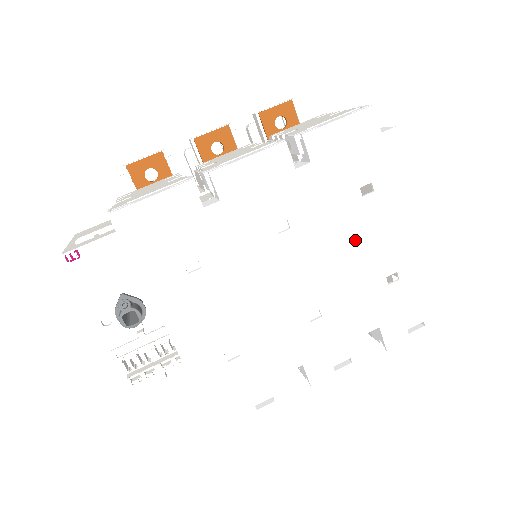
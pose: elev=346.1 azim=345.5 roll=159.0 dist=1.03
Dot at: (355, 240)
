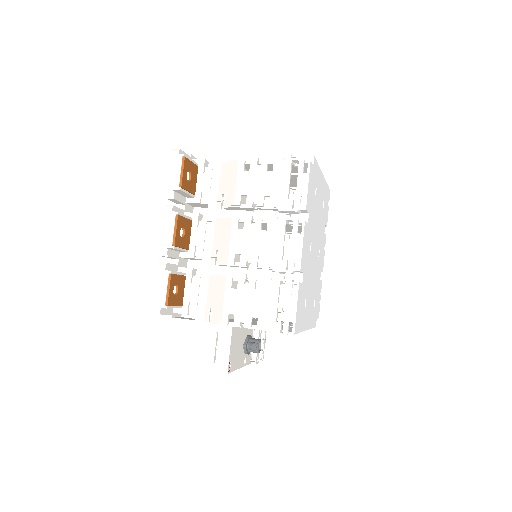
Dot at: (318, 213)
